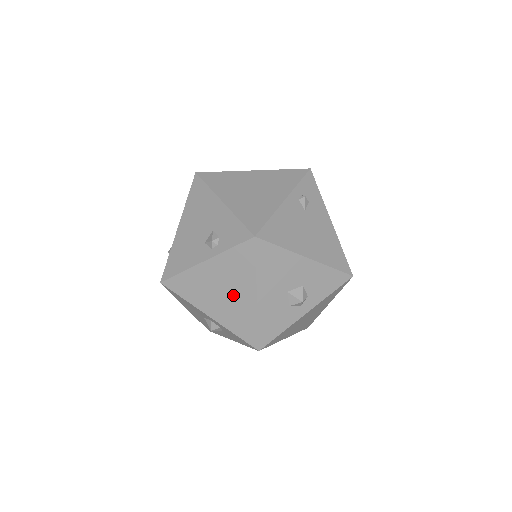
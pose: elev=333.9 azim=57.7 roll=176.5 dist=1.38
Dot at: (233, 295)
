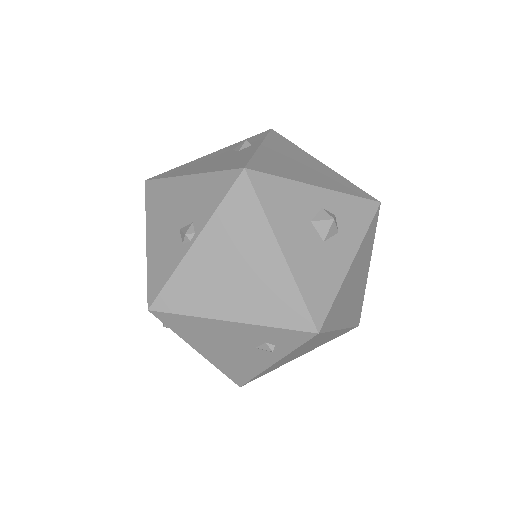
Dot at: (309, 165)
